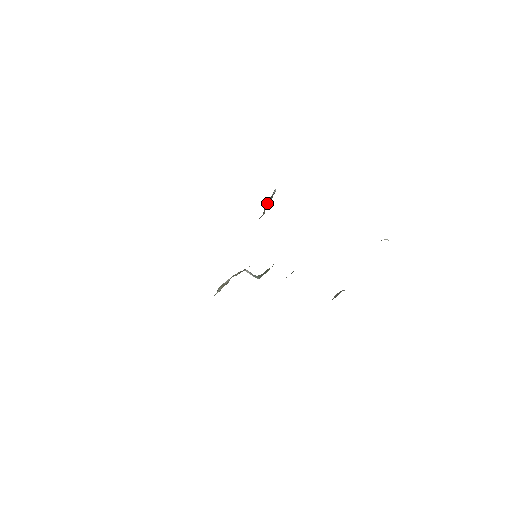
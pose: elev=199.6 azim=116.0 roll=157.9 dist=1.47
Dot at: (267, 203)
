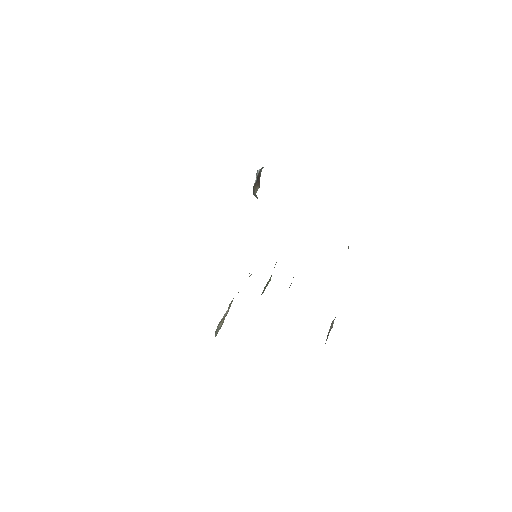
Dot at: (256, 181)
